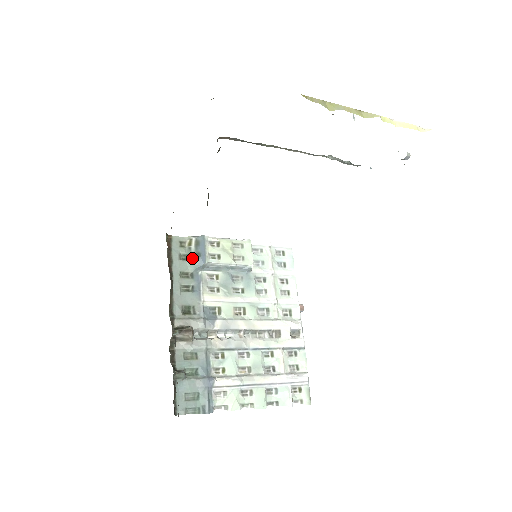
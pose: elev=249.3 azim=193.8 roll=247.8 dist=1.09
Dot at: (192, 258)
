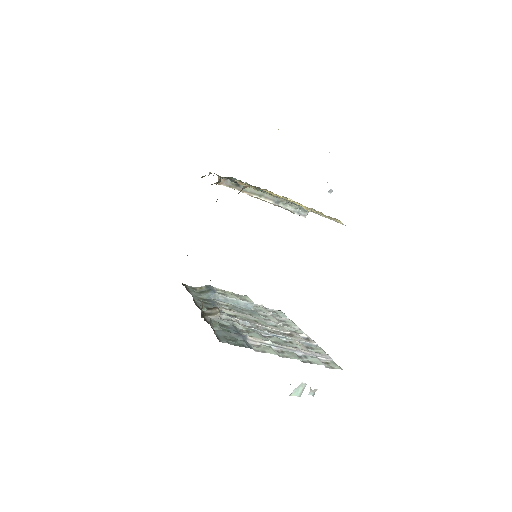
Dot at: (204, 292)
